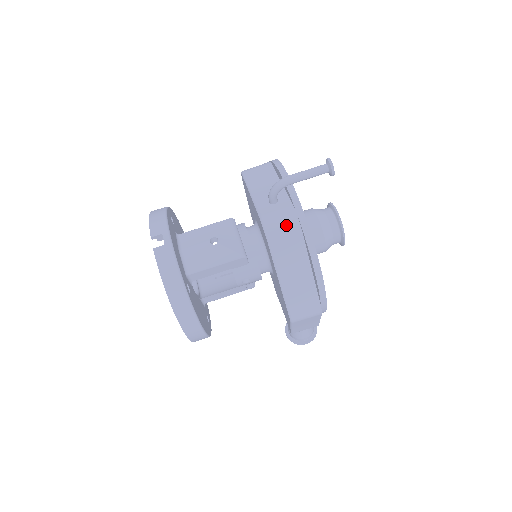
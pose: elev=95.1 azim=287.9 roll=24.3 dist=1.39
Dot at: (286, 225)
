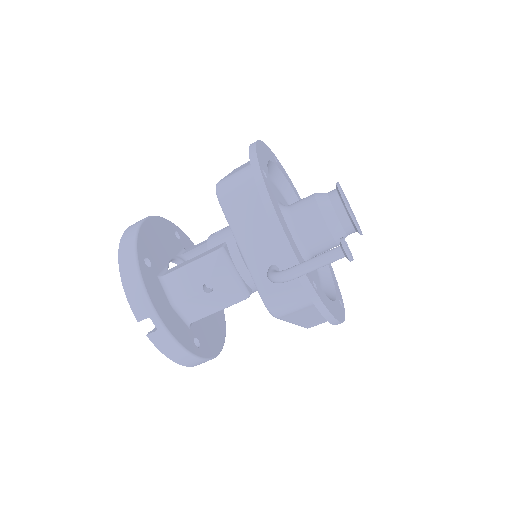
Dot at: (295, 306)
